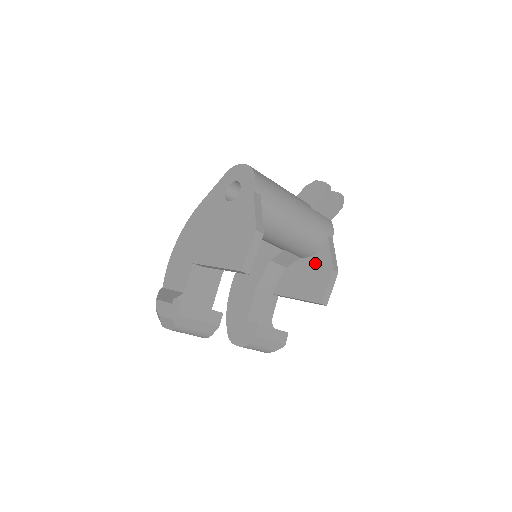
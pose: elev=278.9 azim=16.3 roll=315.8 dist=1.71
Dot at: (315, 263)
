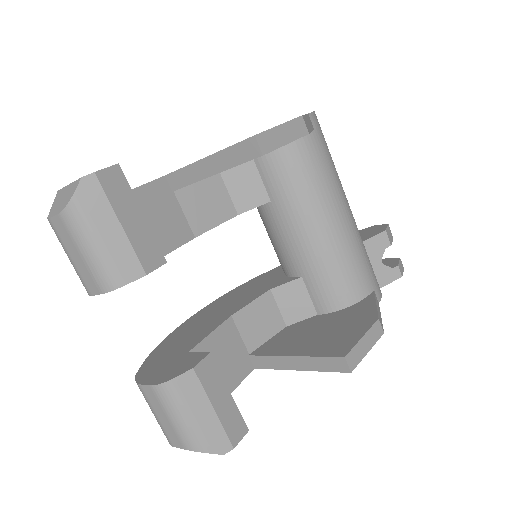
Dot at: (344, 316)
